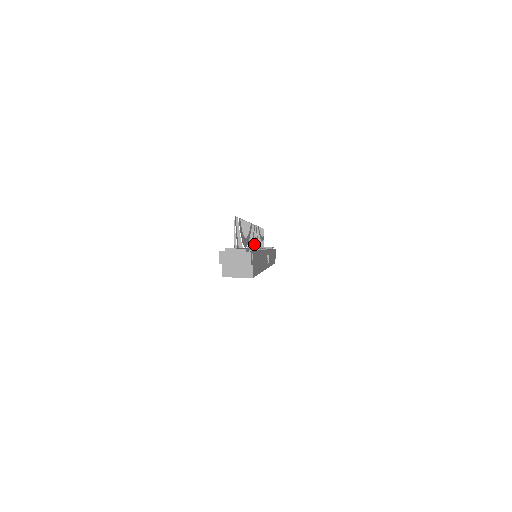
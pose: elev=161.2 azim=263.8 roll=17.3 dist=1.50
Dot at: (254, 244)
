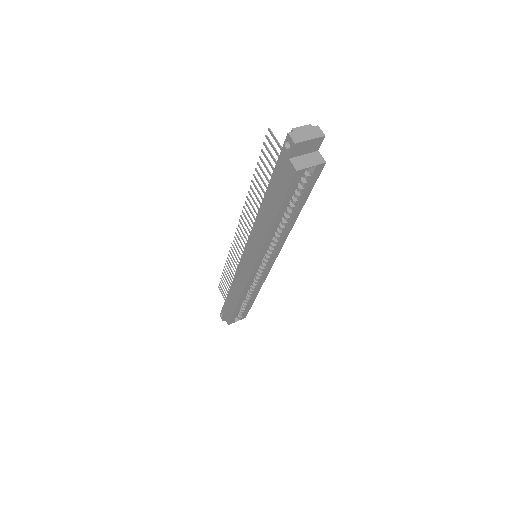
Dot at: occluded
